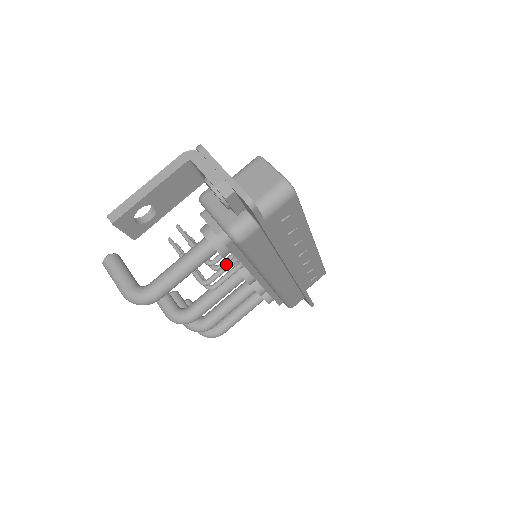
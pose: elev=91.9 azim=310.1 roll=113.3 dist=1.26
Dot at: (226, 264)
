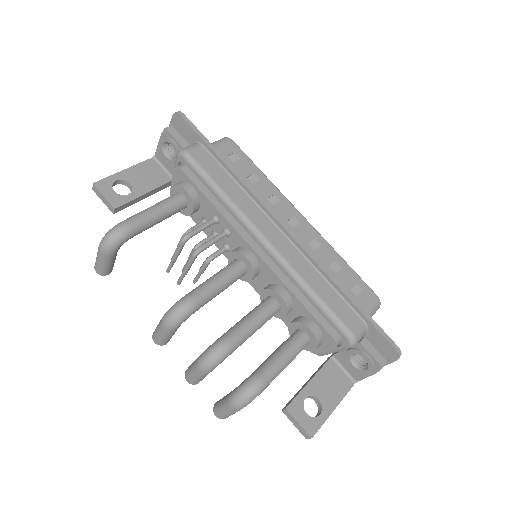
Dot at: (205, 223)
